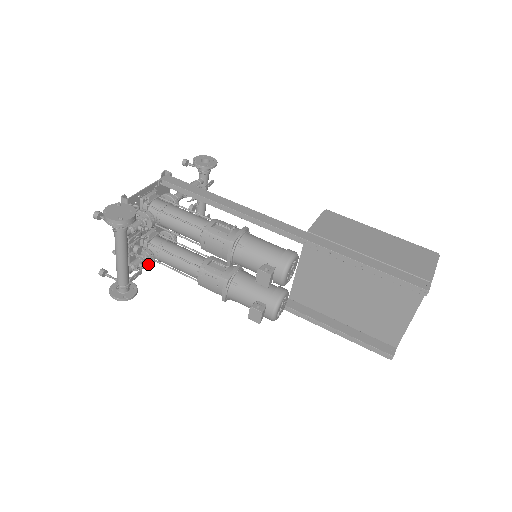
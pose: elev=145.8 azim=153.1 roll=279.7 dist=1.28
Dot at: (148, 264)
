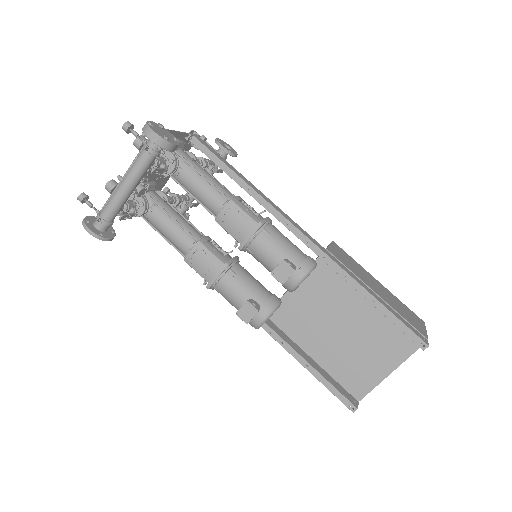
Dot at: (137, 214)
